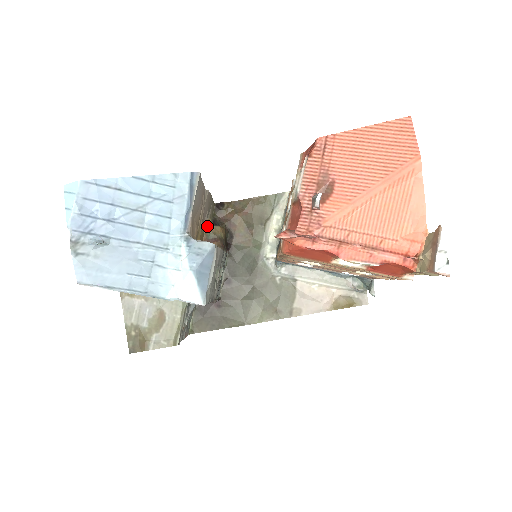
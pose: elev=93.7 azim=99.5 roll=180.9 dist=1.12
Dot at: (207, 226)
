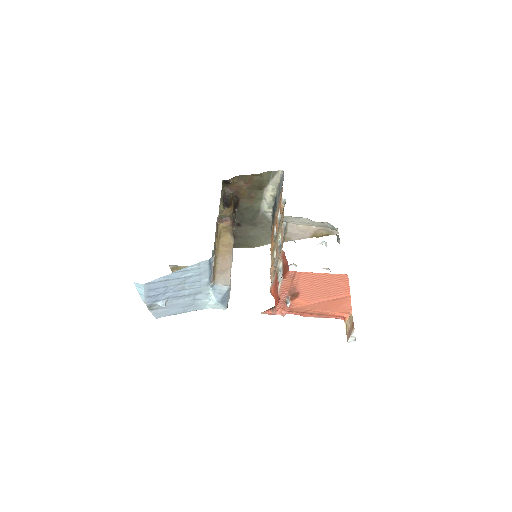
Dot at: (220, 213)
